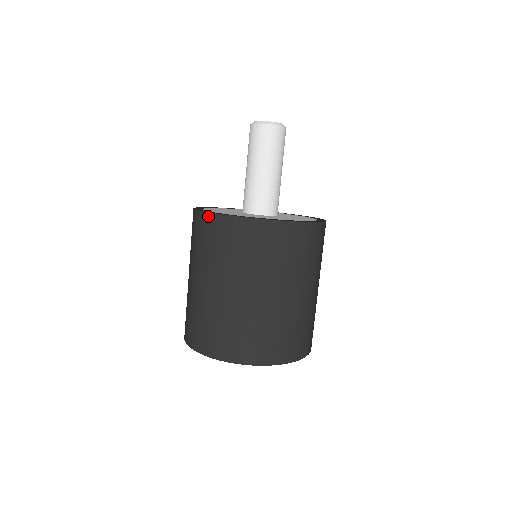
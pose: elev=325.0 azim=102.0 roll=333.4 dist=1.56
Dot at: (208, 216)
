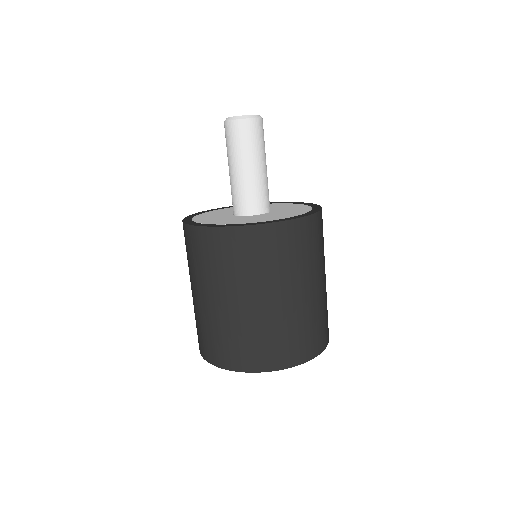
Dot at: (210, 230)
